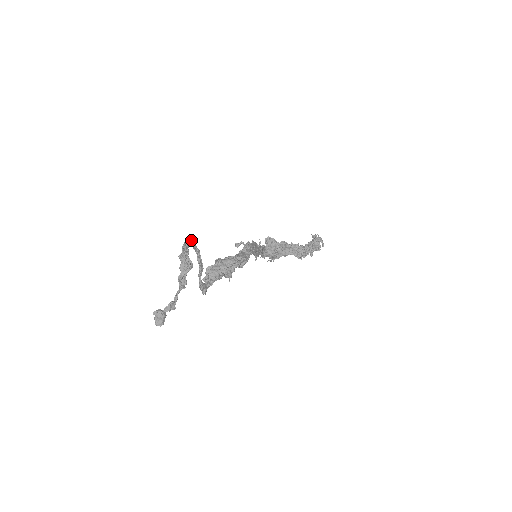
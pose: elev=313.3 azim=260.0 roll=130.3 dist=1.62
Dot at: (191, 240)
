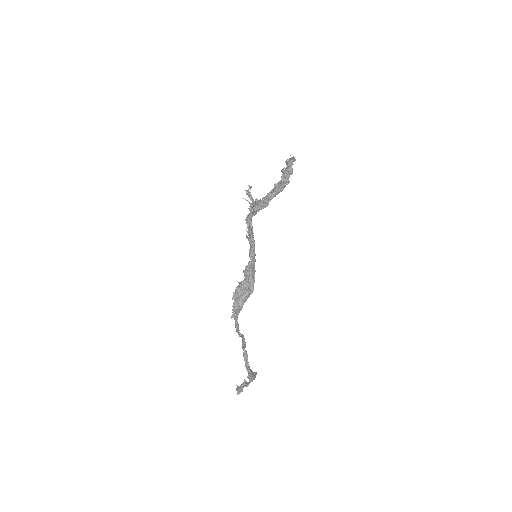
Dot at: (247, 359)
